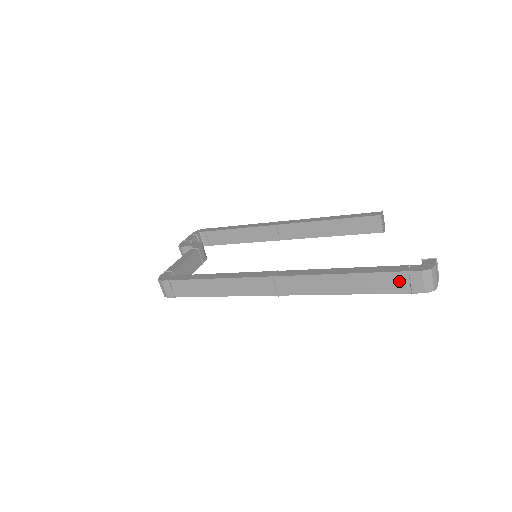
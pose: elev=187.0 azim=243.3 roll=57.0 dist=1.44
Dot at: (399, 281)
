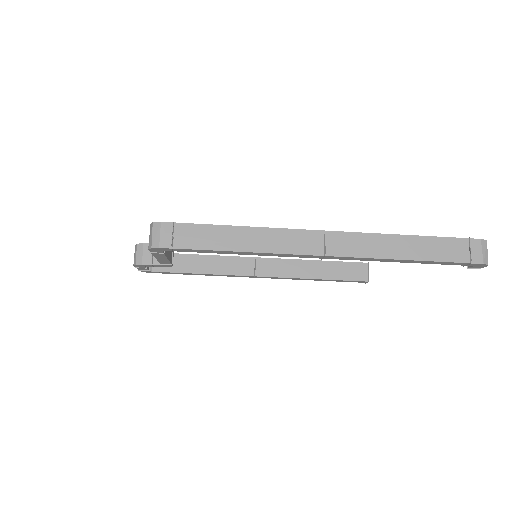
Dot at: (460, 248)
